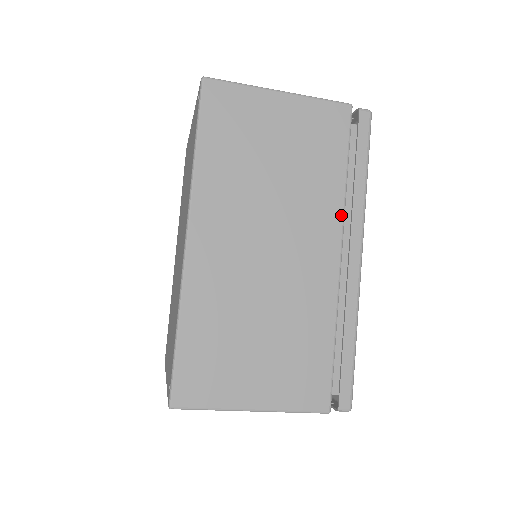
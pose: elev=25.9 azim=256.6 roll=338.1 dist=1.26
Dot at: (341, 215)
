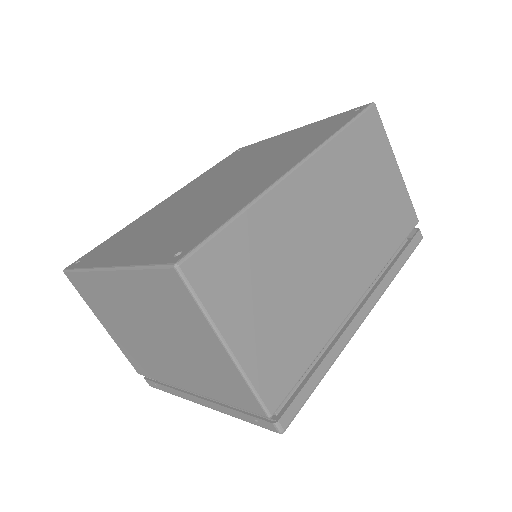
Dot at: (376, 275)
